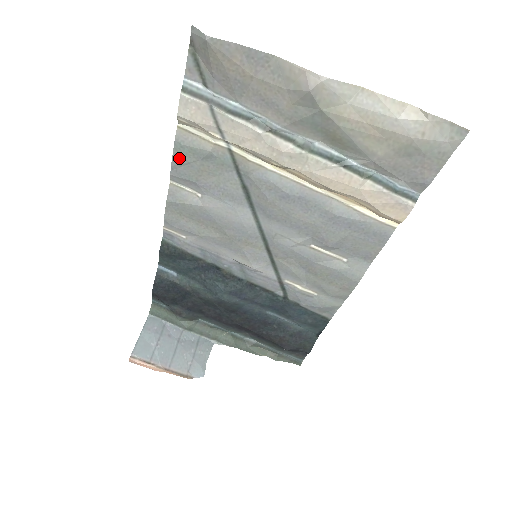
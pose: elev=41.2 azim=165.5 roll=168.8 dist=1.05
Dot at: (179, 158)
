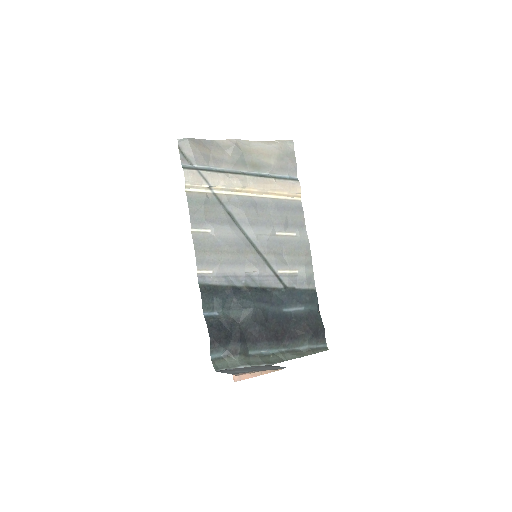
Dot at: (192, 209)
